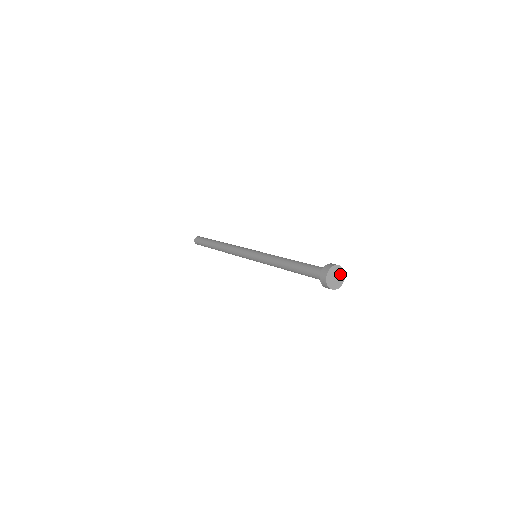
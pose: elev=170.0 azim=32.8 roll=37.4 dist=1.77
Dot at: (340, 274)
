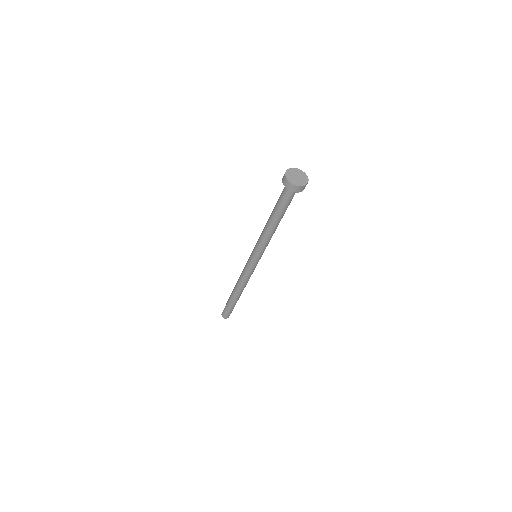
Dot at: (303, 178)
